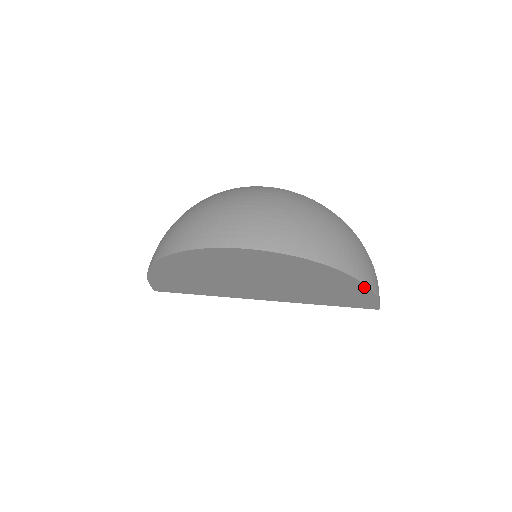
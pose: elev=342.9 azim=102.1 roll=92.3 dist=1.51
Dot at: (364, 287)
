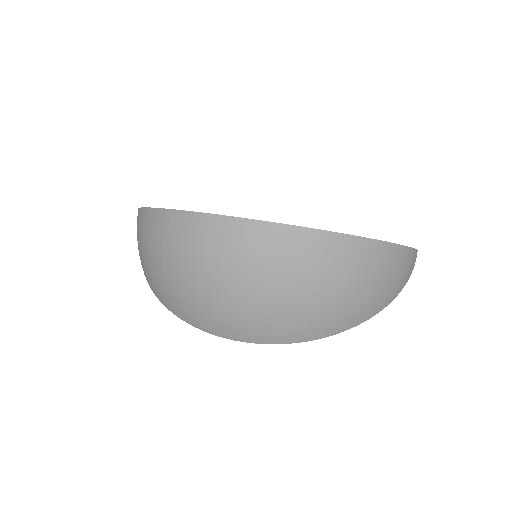
Dot at: occluded
